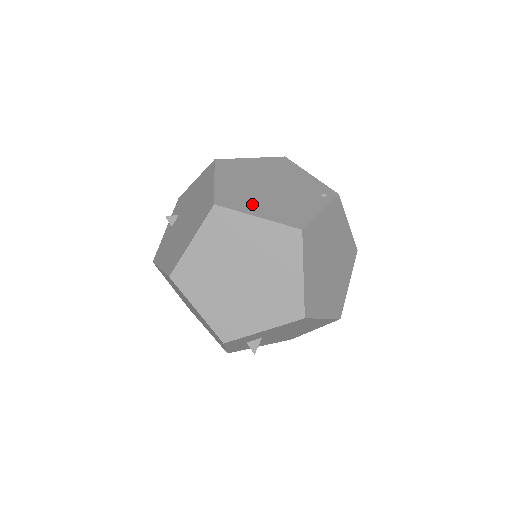
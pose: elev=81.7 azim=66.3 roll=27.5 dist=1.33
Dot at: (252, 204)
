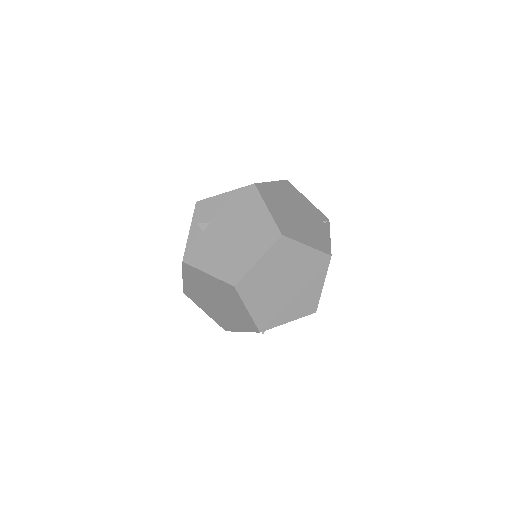
Dot at: (299, 233)
